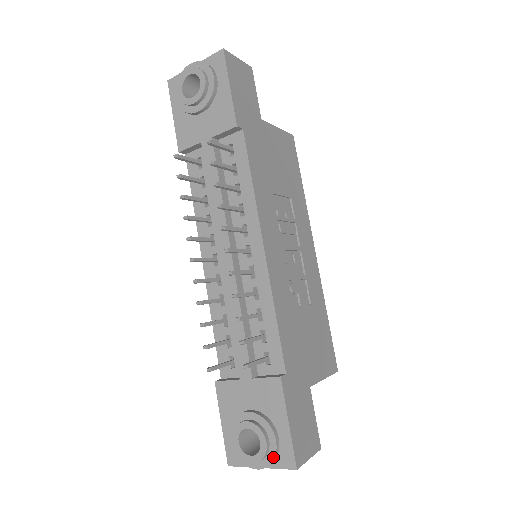
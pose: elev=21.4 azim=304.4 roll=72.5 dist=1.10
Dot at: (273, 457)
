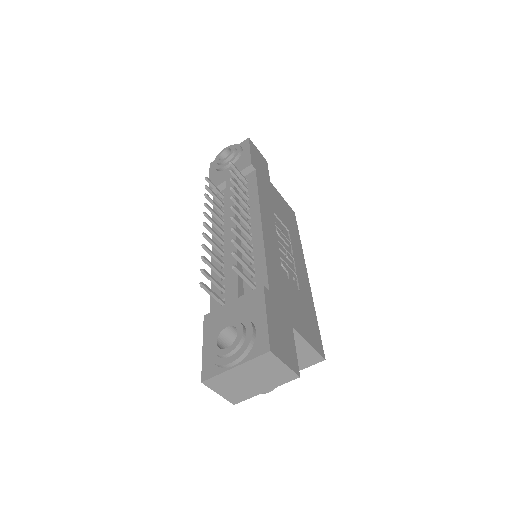
Dot at: (248, 344)
